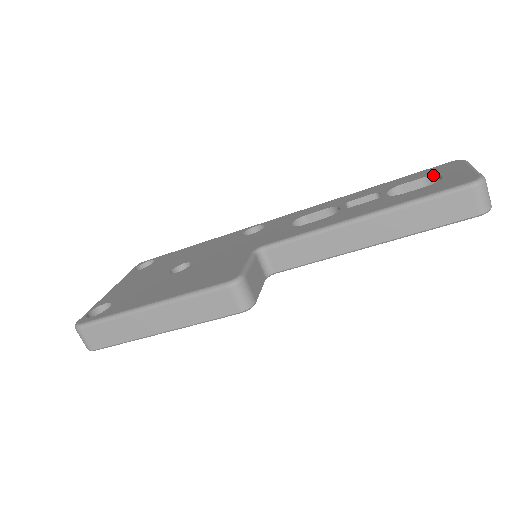
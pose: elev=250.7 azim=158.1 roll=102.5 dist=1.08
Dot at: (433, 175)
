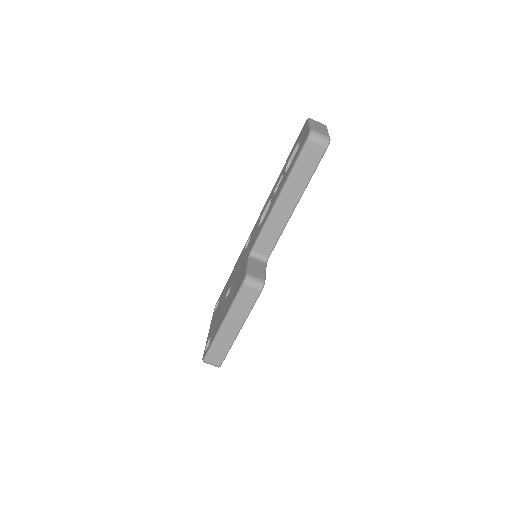
Dot at: (298, 142)
